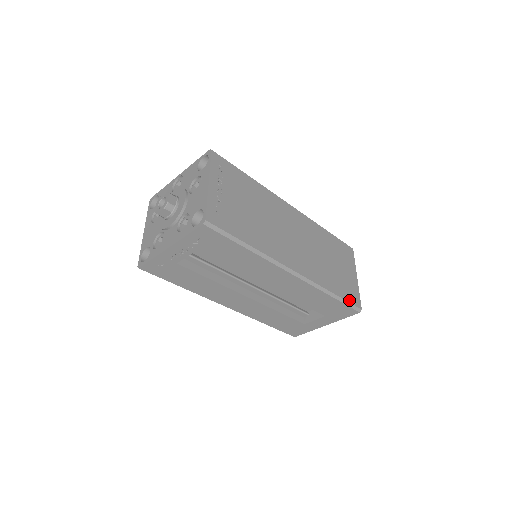
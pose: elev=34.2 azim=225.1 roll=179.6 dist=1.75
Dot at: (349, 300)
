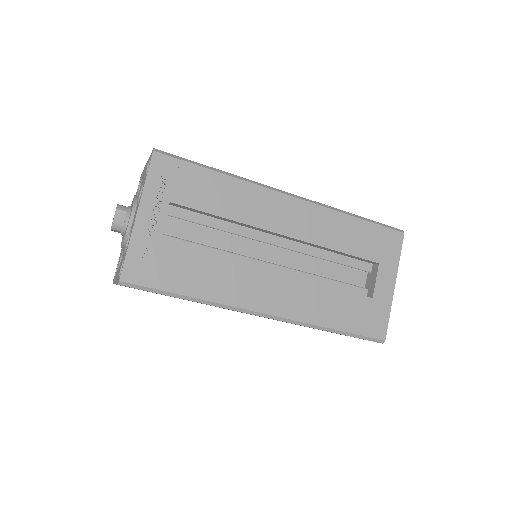
Dot at: occluded
